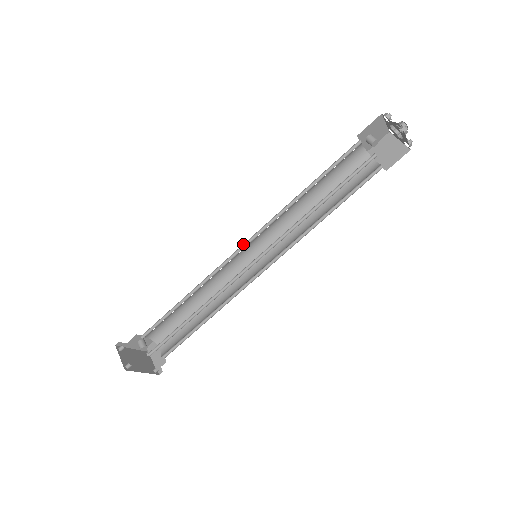
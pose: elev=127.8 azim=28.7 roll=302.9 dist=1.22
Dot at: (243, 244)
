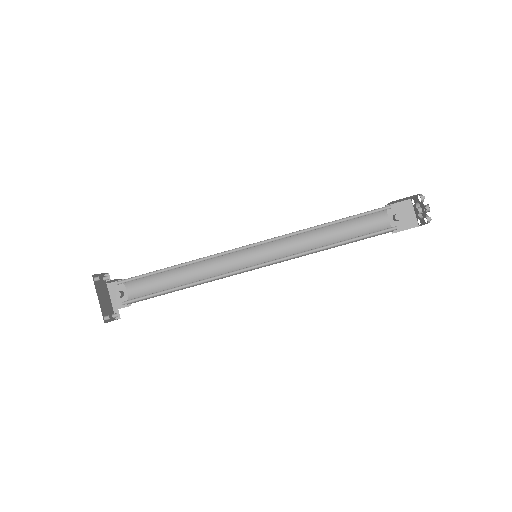
Dot at: (253, 247)
